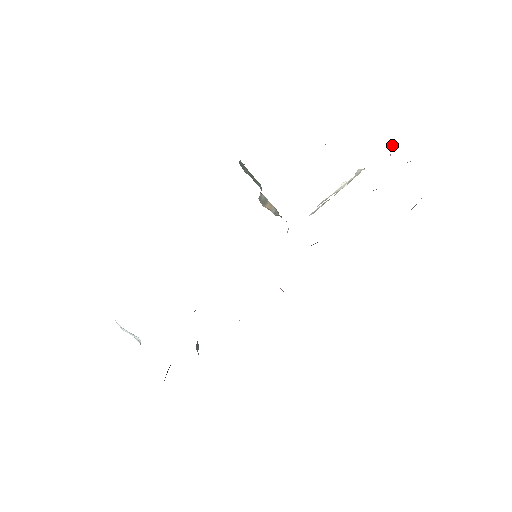
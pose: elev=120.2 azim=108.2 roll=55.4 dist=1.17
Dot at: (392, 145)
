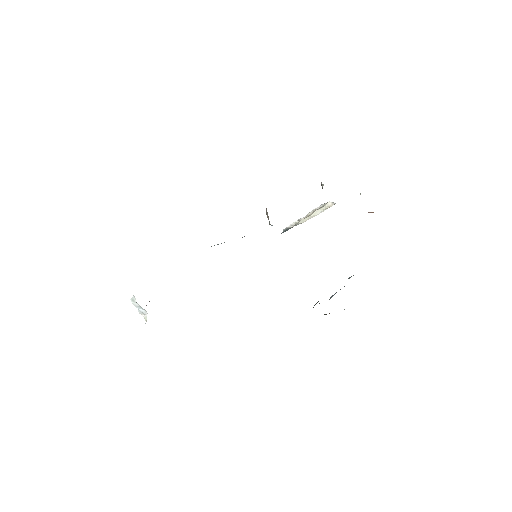
Dot at: occluded
